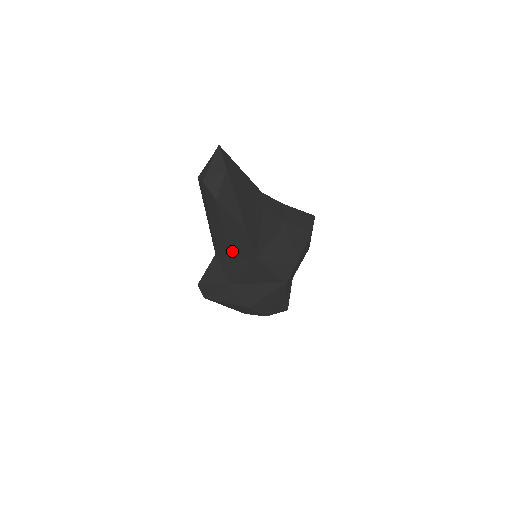
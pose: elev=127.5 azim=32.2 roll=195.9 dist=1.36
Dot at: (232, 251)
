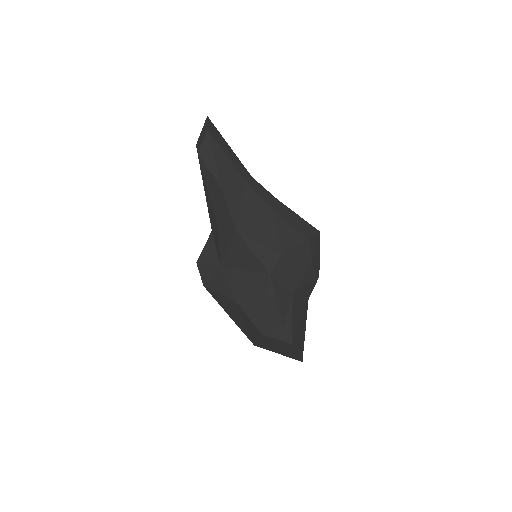
Dot at: (217, 218)
